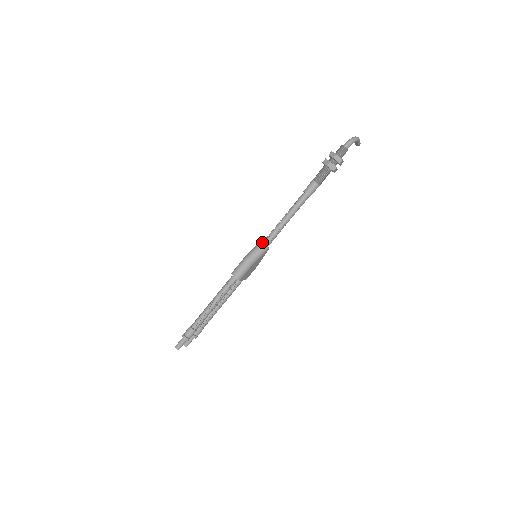
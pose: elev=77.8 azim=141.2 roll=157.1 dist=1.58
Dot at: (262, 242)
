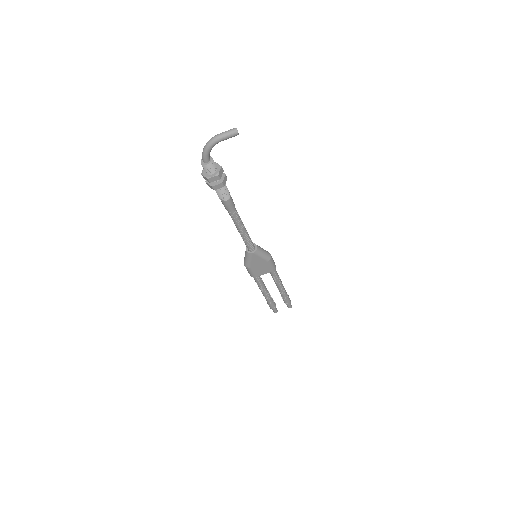
Dot at: occluded
